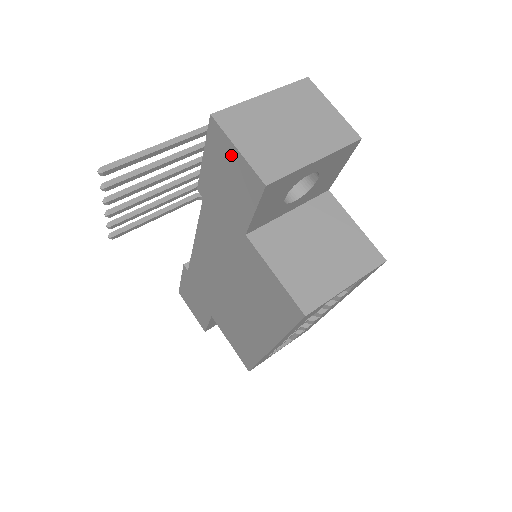
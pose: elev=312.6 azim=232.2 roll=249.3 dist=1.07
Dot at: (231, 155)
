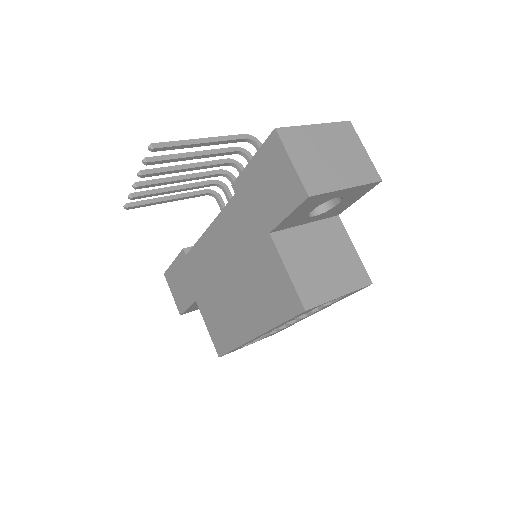
Dot at: (283, 165)
